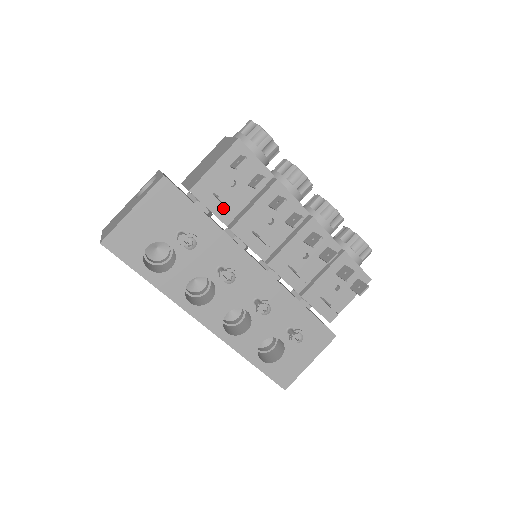
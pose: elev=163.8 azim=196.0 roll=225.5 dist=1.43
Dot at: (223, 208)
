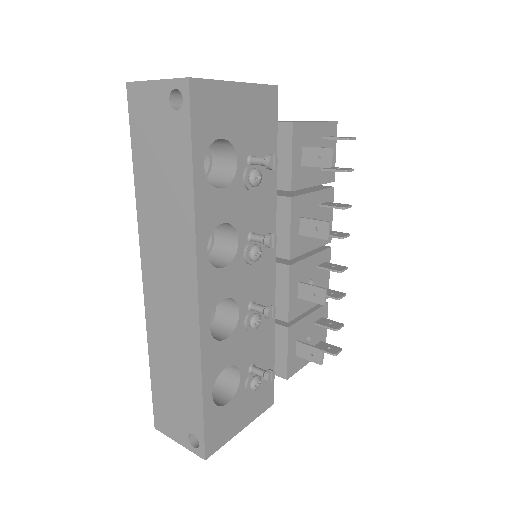
Dot at: (299, 170)
